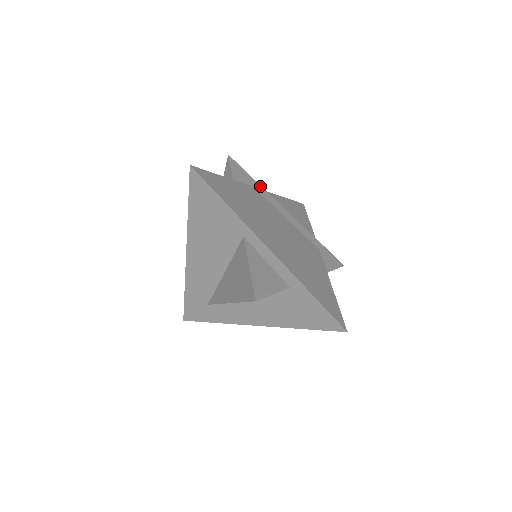
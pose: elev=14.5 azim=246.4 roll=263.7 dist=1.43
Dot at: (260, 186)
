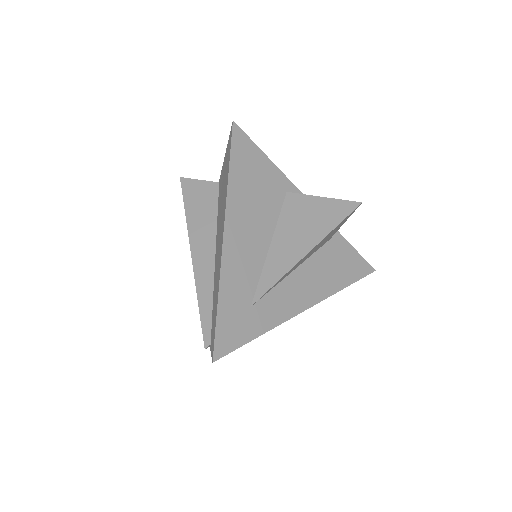
Dot at: occluded
